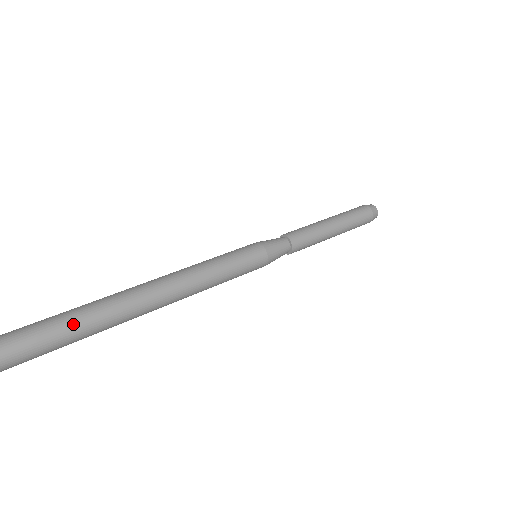
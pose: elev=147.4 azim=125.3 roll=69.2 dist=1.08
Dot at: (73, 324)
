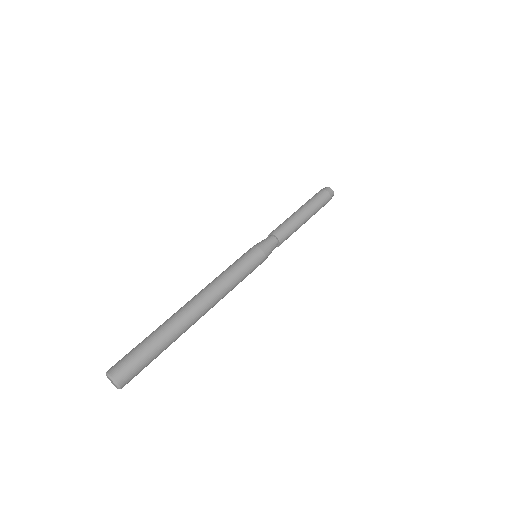
Dot at: (159, 350)
